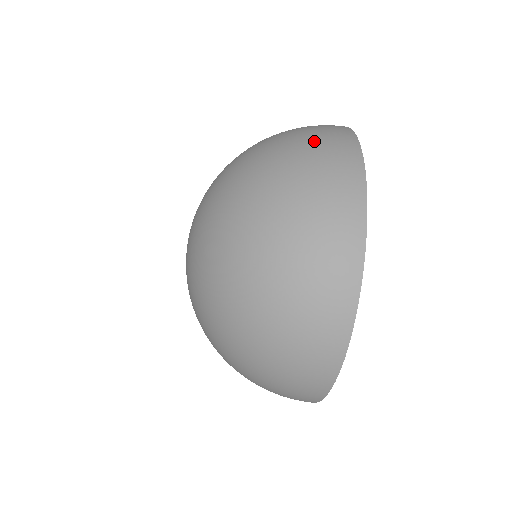
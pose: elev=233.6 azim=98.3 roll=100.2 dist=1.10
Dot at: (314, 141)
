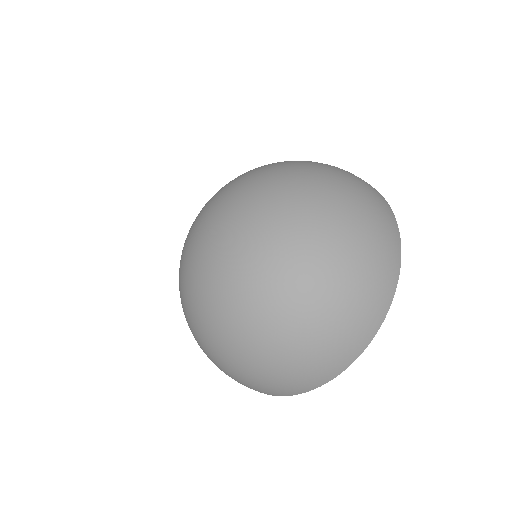
Dot at: (342, 169)
